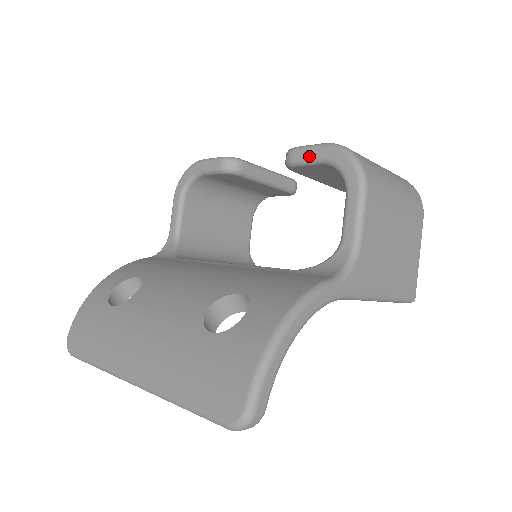
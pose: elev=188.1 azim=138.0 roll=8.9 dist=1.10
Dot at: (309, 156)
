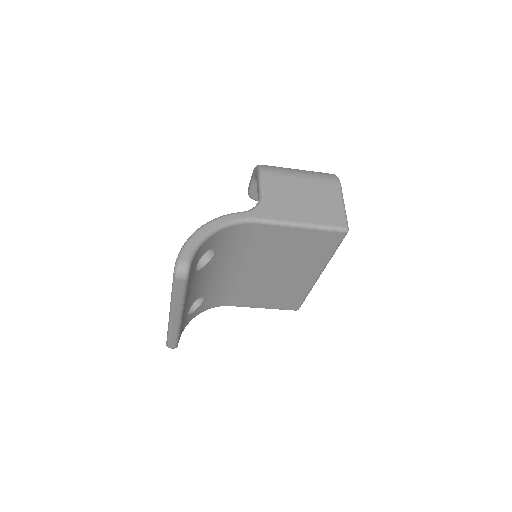
Dot at: (250, 183)
